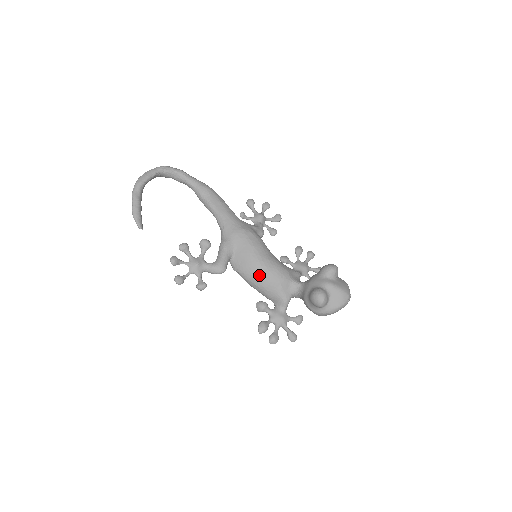
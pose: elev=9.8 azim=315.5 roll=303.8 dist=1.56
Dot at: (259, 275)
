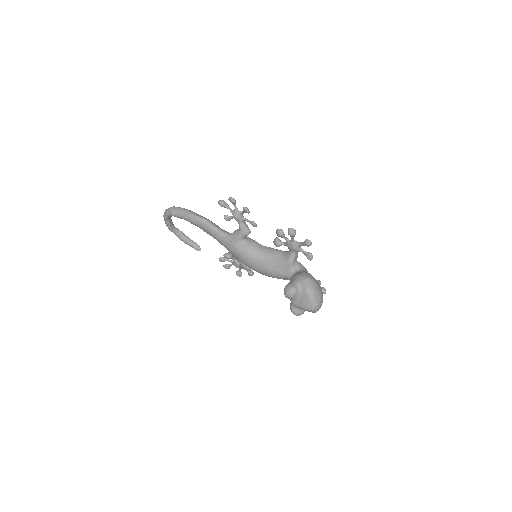
Dot at: occluded
